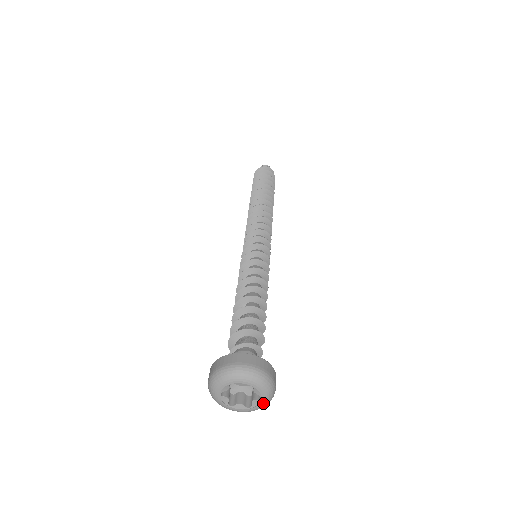
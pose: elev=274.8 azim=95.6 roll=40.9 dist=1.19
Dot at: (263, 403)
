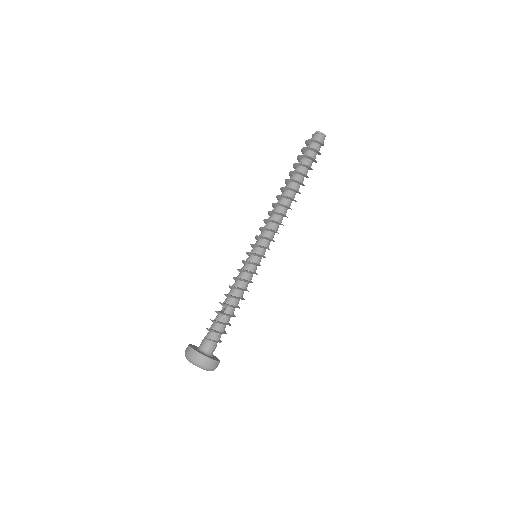
Dot at: occluded
